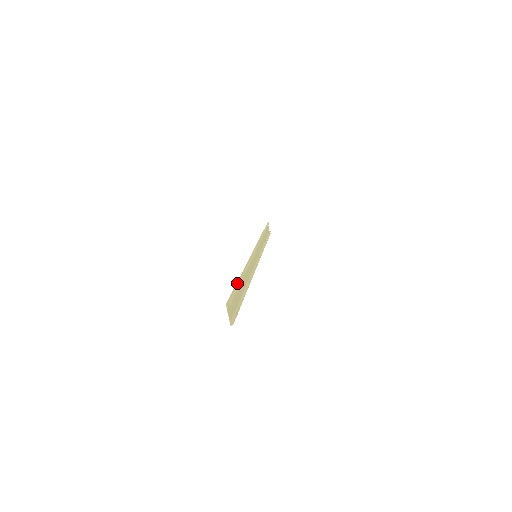
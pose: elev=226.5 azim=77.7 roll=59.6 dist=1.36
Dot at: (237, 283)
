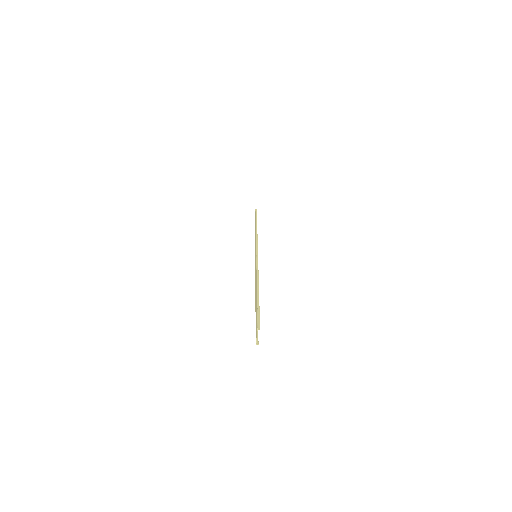
Dot at: (257, 299)
